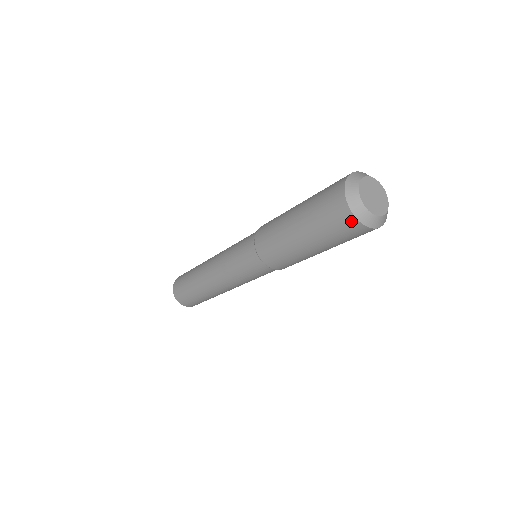
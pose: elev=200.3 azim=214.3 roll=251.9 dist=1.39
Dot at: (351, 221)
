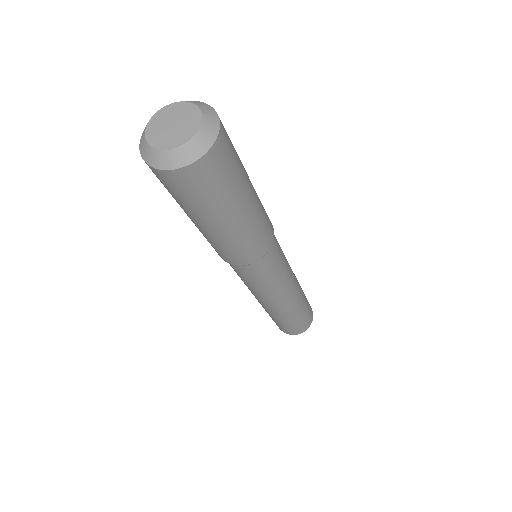
Dot at: (157, 173)
